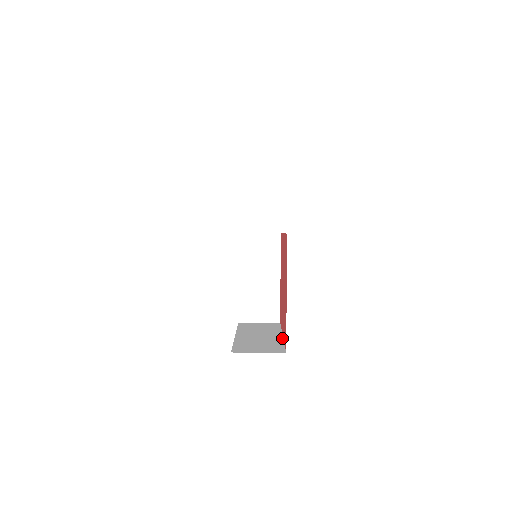
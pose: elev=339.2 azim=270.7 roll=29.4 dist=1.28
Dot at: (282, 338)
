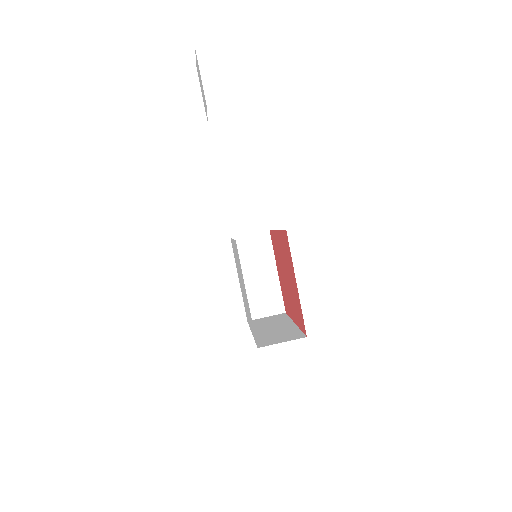
Dot at: (296, 325)
